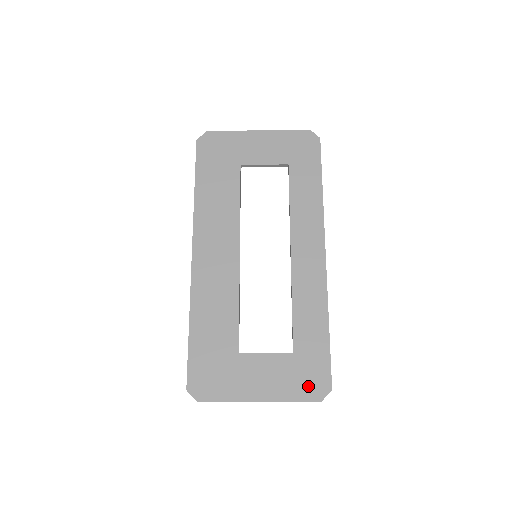
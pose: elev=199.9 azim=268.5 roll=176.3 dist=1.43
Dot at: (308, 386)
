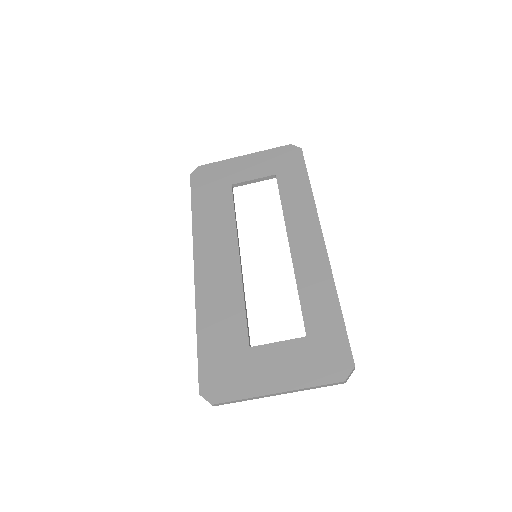
Dot at: (328, 367)
